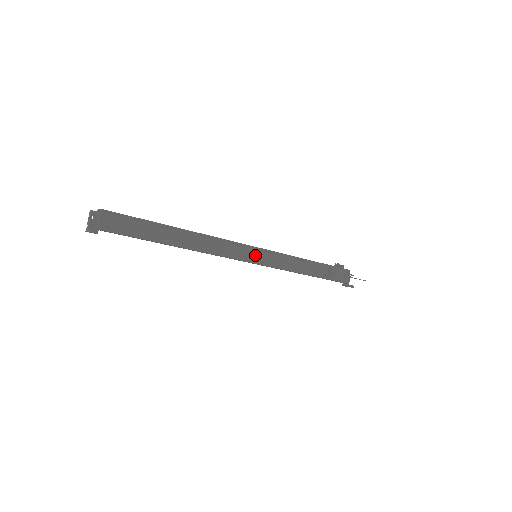
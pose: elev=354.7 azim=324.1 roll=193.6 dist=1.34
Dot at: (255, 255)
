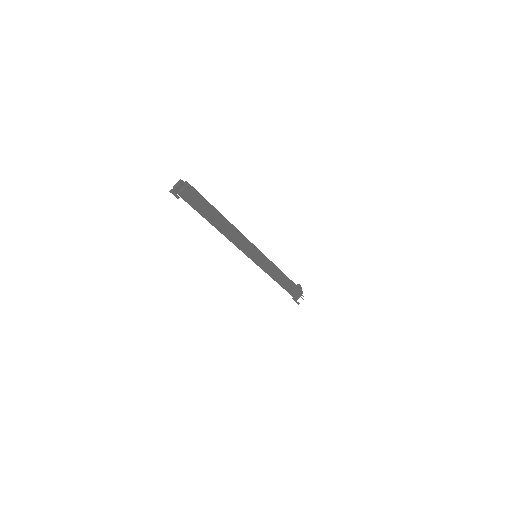
Dot at: (256, 256)
